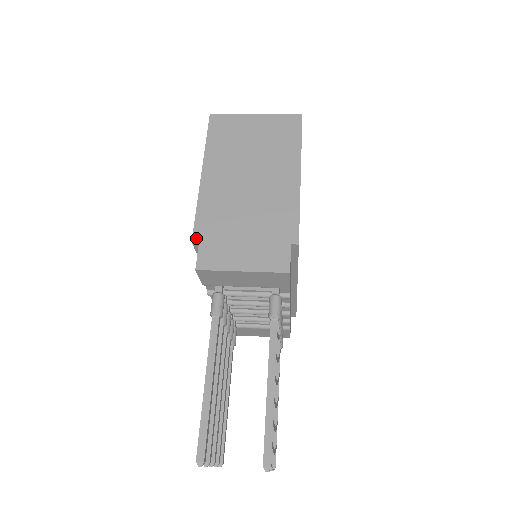
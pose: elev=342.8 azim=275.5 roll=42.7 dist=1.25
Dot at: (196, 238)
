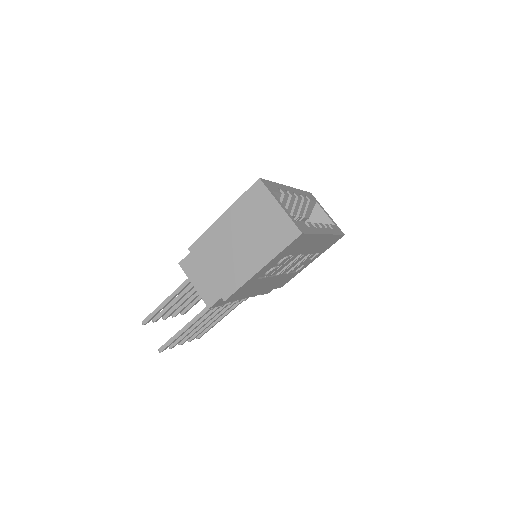
Dot at: (191, 249)
